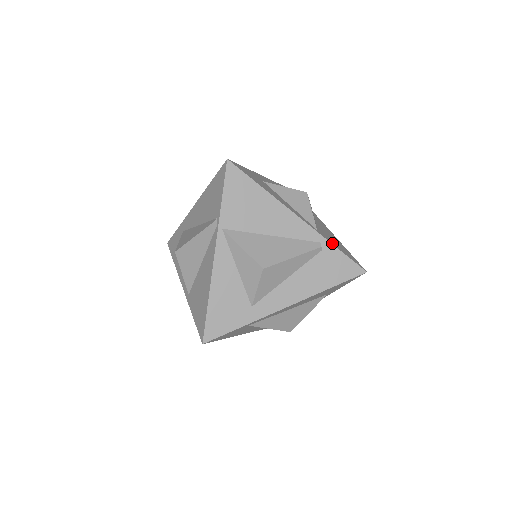
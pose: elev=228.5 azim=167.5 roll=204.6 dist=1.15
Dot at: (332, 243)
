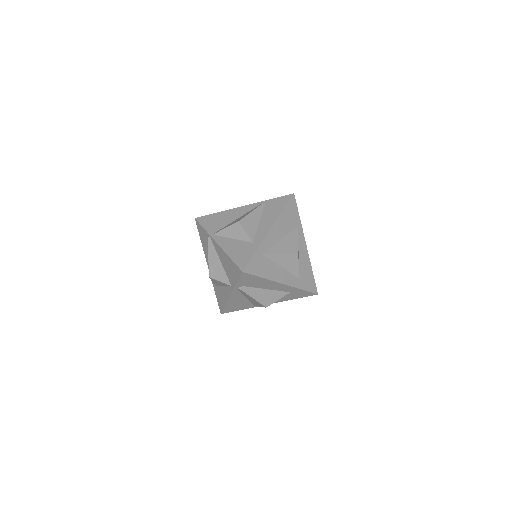
Dot at: (268, 201)
